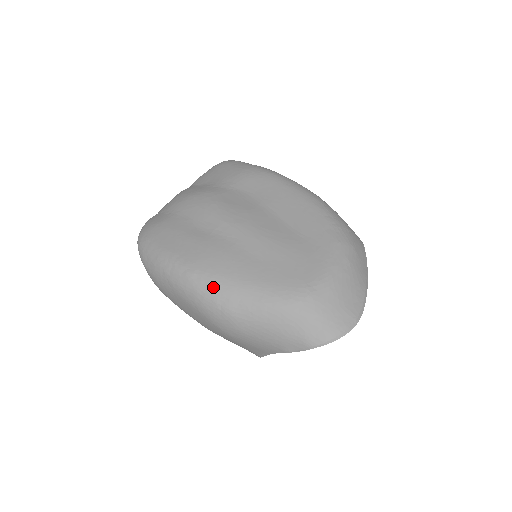
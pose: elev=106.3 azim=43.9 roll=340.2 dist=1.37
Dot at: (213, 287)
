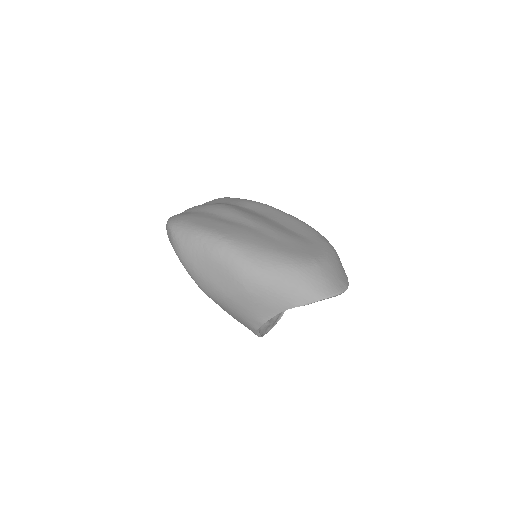
Dot at: (246, 249)
